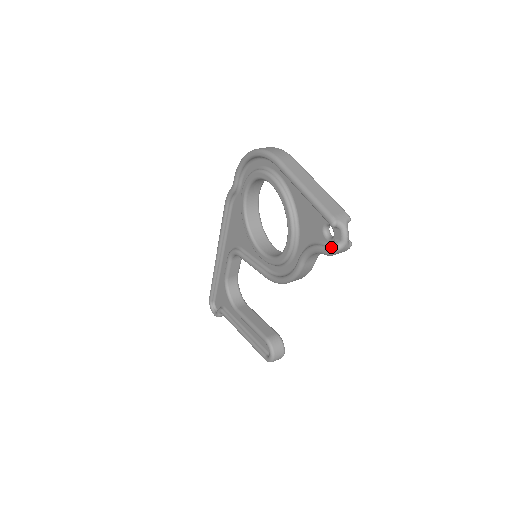
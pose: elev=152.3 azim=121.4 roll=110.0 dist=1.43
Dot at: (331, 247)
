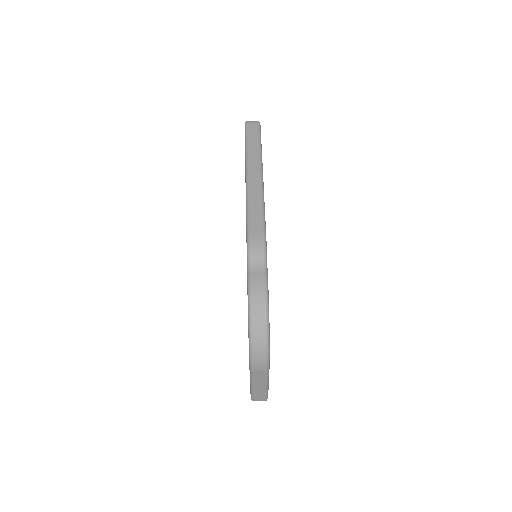
Dot at: occluded
